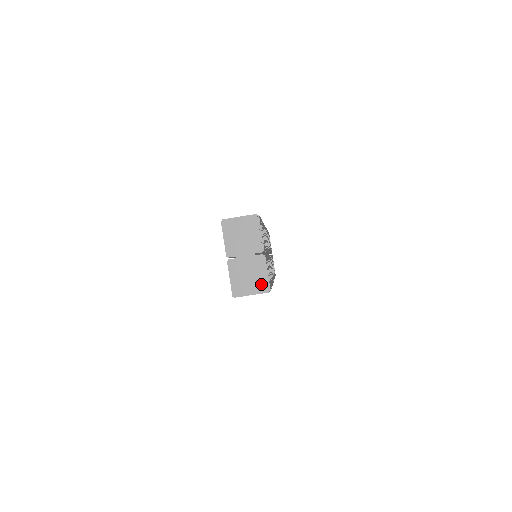
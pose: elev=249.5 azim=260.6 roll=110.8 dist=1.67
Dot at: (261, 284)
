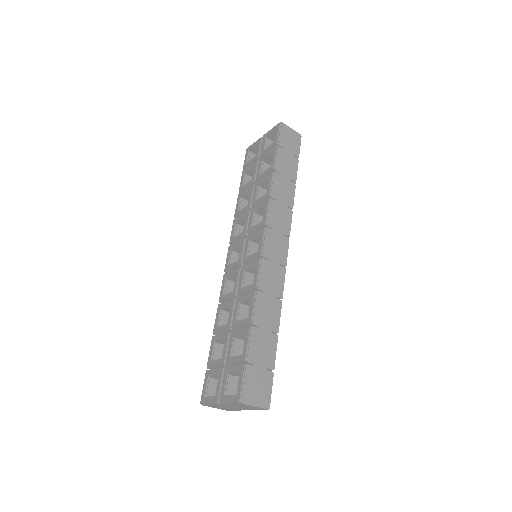
Dot at: occluded
